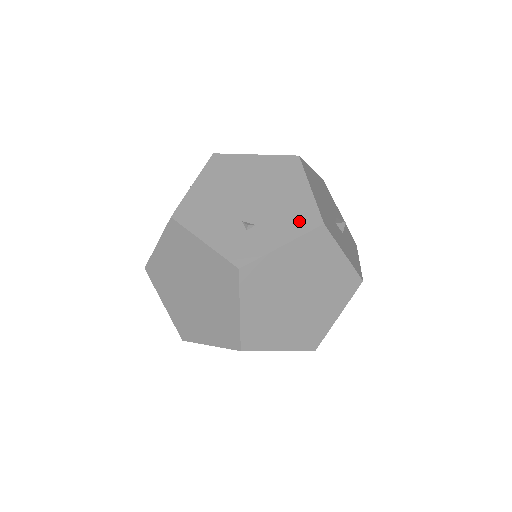
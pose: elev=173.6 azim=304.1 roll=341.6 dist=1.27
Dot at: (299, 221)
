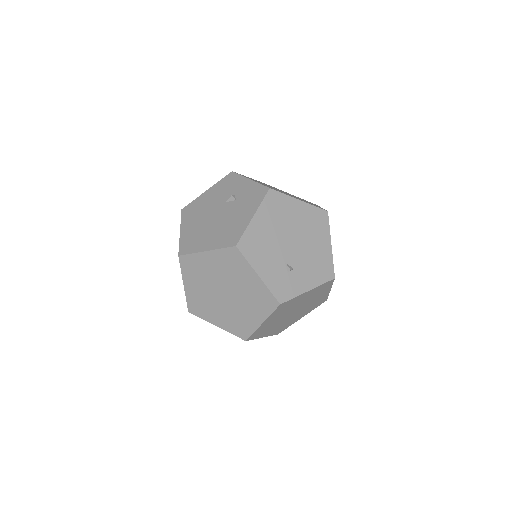
Dot at: (321, 272)
